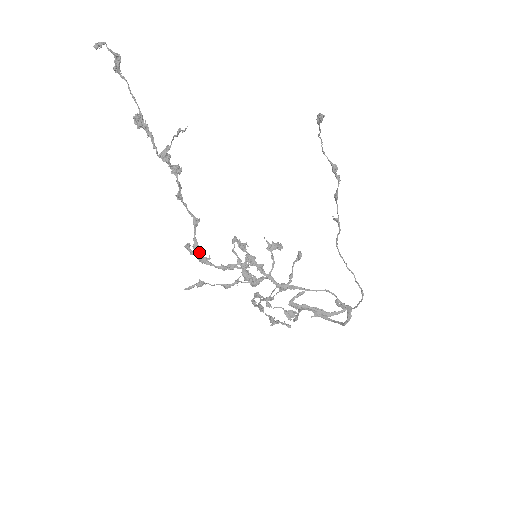
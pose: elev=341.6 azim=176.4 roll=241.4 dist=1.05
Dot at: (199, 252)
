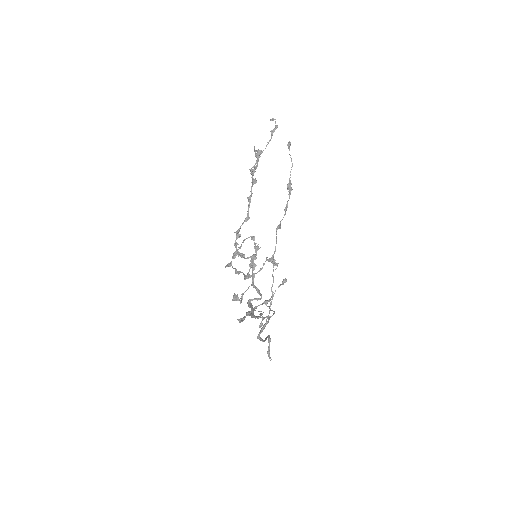
Dot at: (236, 237)
